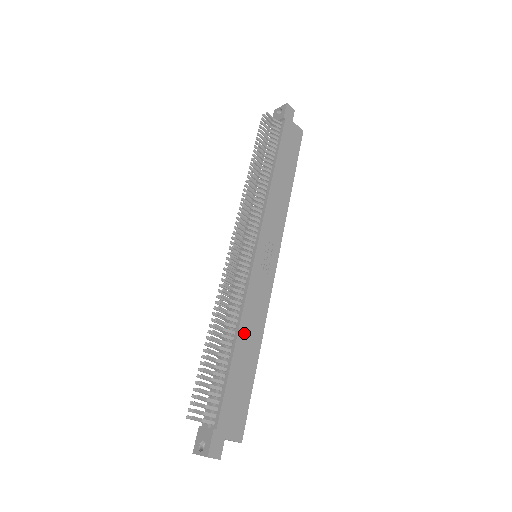
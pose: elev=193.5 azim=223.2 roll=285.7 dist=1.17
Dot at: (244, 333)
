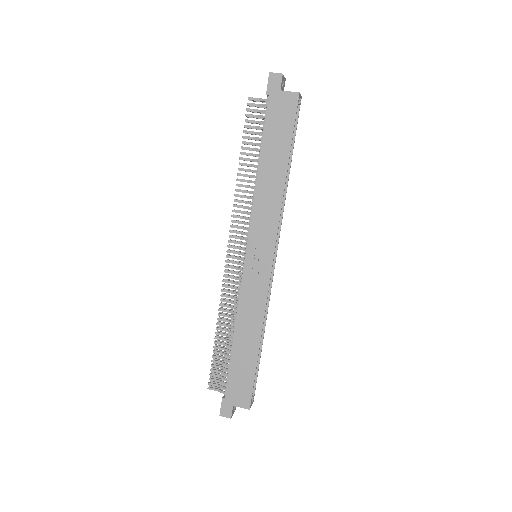
Dot at: (241, 329)
